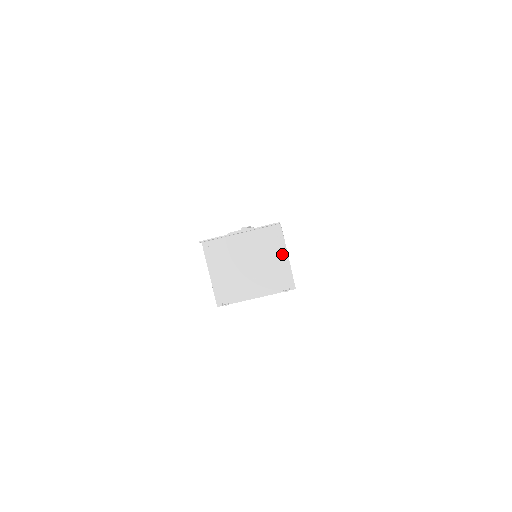
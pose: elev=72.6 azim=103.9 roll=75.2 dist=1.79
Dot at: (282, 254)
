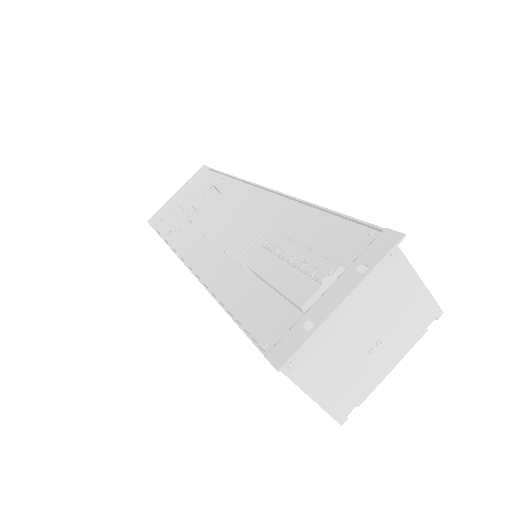
Dot at: (407, 277)
